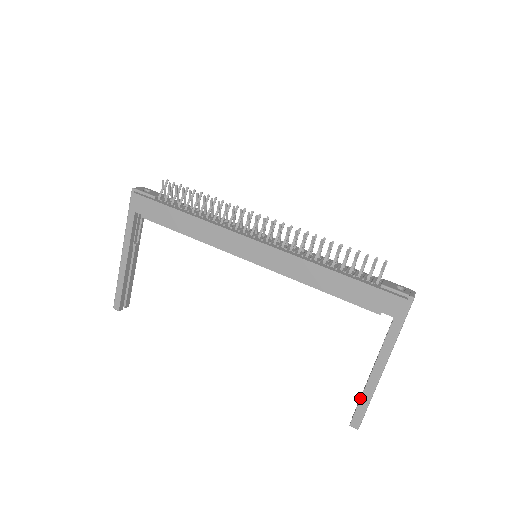
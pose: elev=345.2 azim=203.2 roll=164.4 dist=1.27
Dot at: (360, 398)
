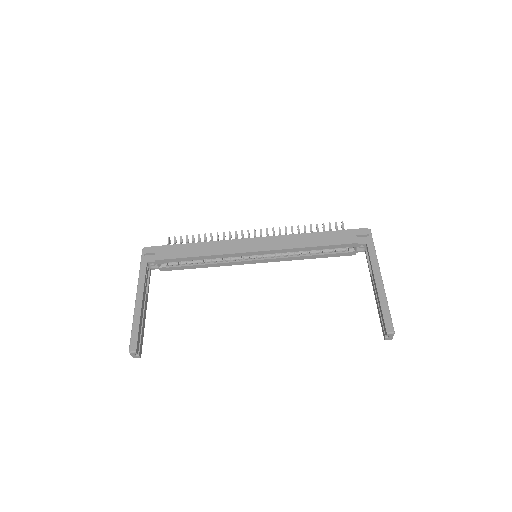
Dot at: (380, 306)
